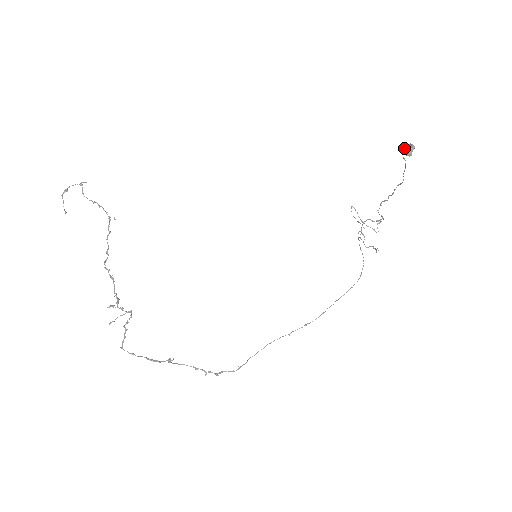
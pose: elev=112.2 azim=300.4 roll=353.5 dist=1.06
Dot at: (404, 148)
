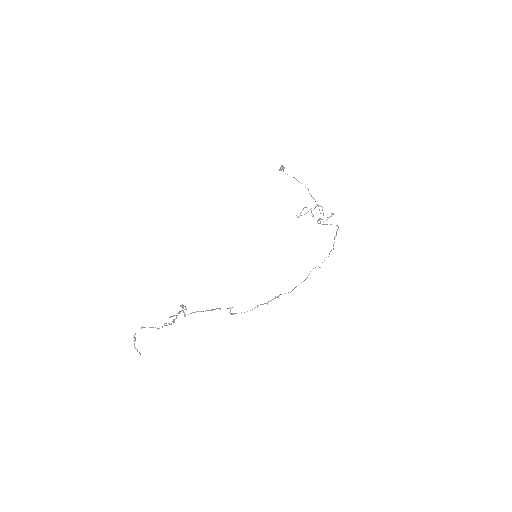
Dot at: (279, 170)
